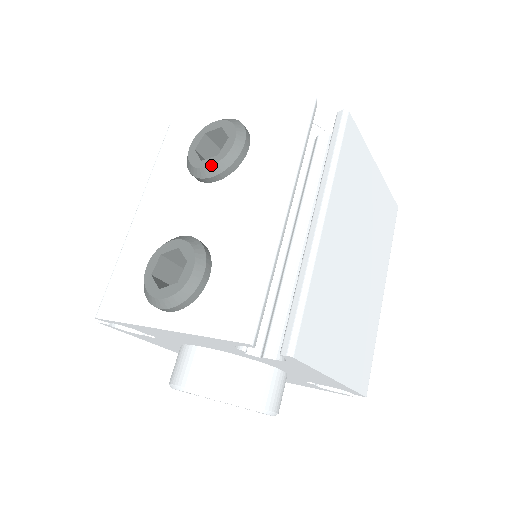
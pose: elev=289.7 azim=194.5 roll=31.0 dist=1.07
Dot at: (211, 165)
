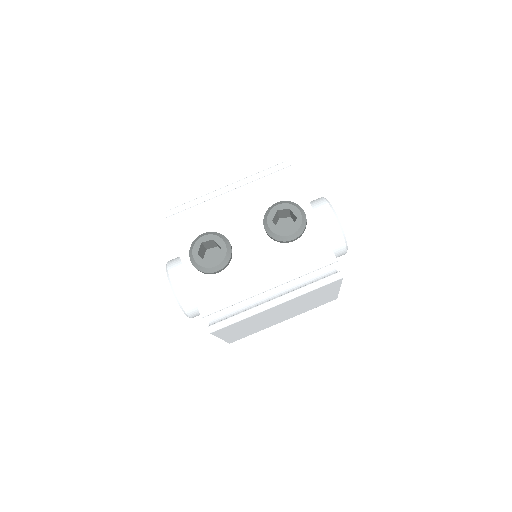
Dot at: (272, 230)
